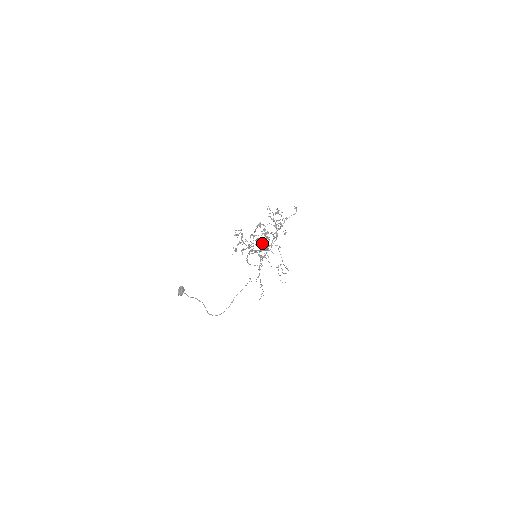
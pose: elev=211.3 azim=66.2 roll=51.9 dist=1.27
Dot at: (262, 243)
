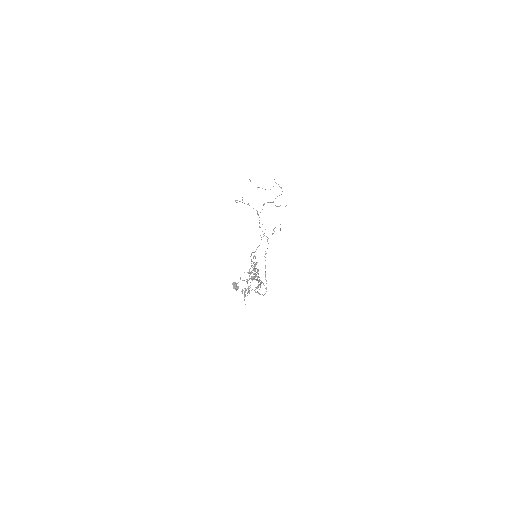
Dot at: occluded
